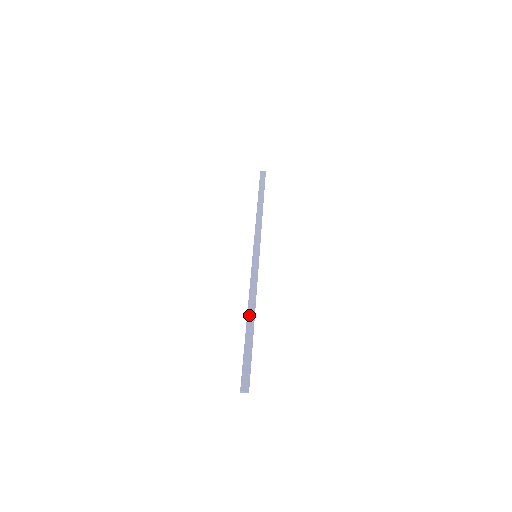
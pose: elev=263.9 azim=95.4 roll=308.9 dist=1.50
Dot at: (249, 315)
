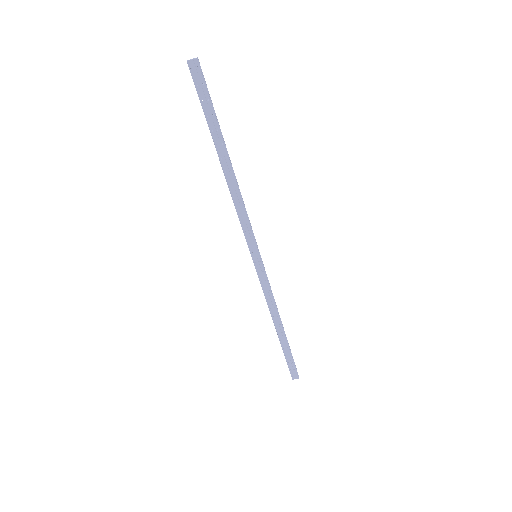
Dot at: (276, 326)
